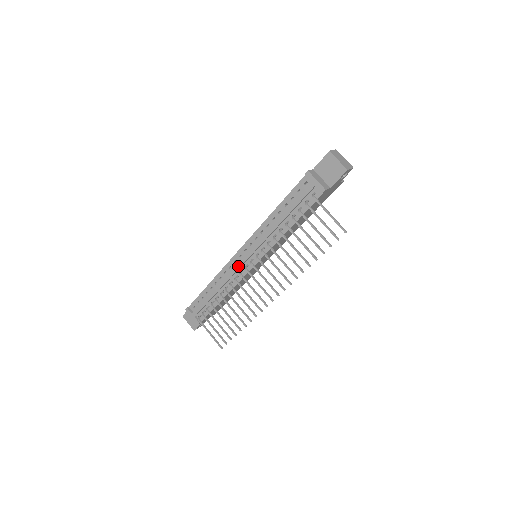
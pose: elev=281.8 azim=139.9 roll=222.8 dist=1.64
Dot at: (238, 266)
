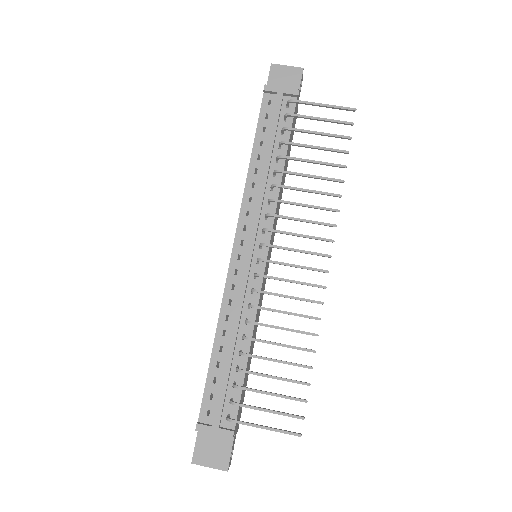
Dot at: (245, 271)
